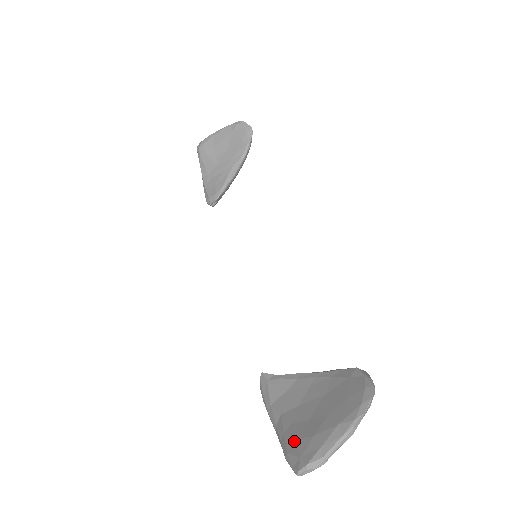
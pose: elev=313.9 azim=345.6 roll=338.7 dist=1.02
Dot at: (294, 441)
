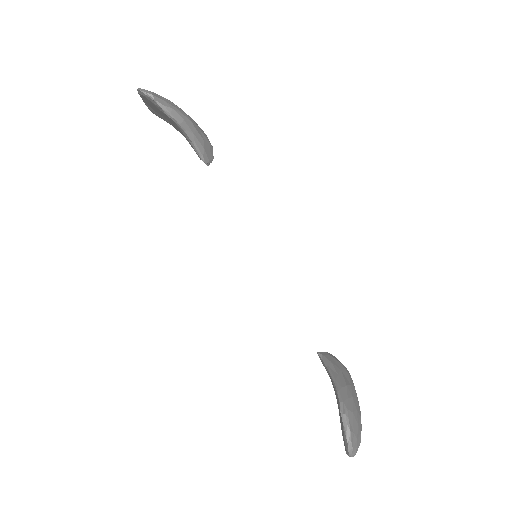
Dot at: occluded
